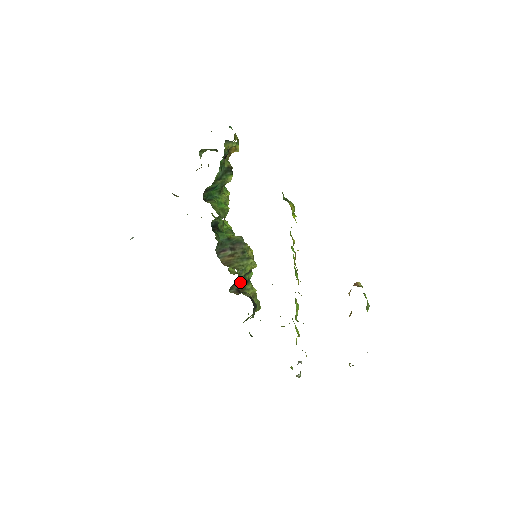
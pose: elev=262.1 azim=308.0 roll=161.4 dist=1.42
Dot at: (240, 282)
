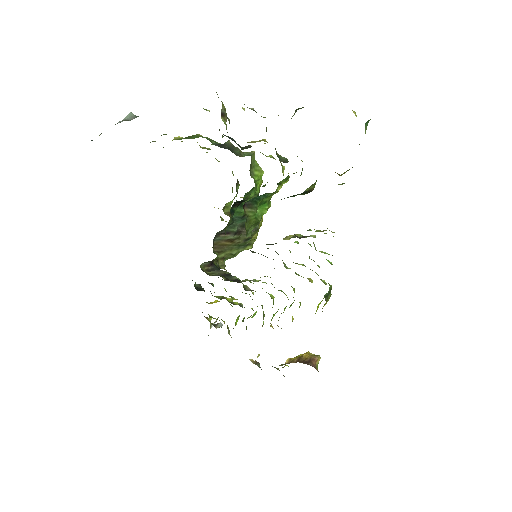
Dot at: occluded
